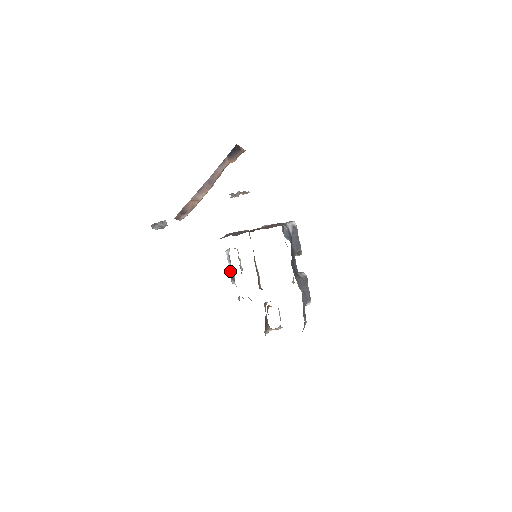
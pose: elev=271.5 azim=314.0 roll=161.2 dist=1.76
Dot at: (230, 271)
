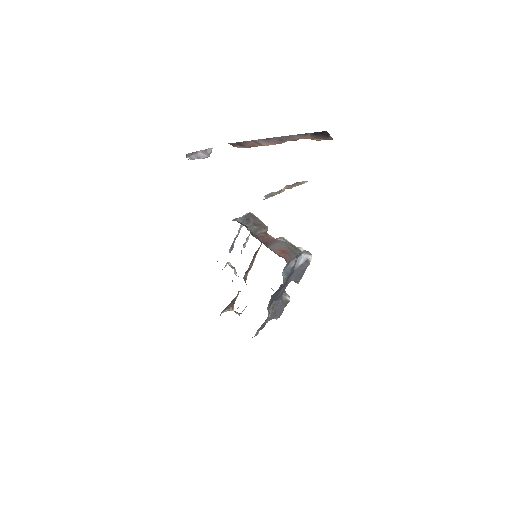
Dot at: (234, 240)
